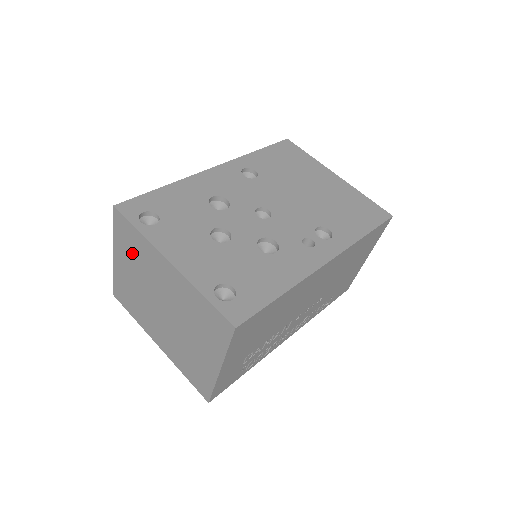
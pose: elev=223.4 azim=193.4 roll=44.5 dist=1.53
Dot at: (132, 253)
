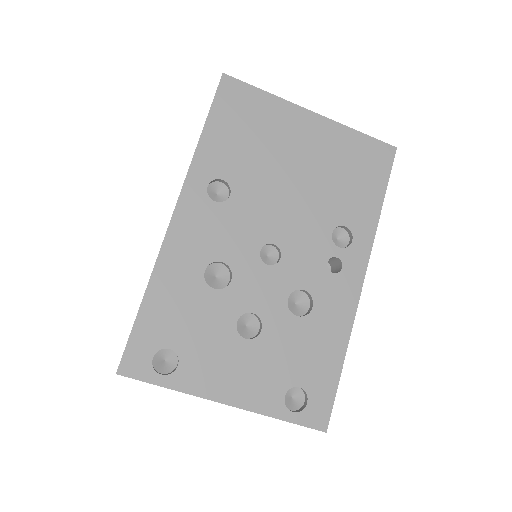
Dot at: occluded
